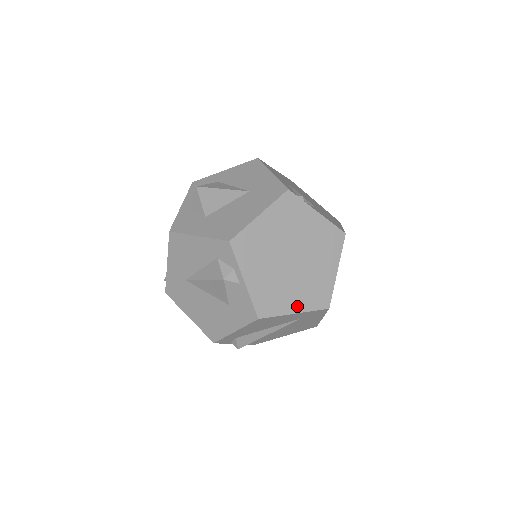
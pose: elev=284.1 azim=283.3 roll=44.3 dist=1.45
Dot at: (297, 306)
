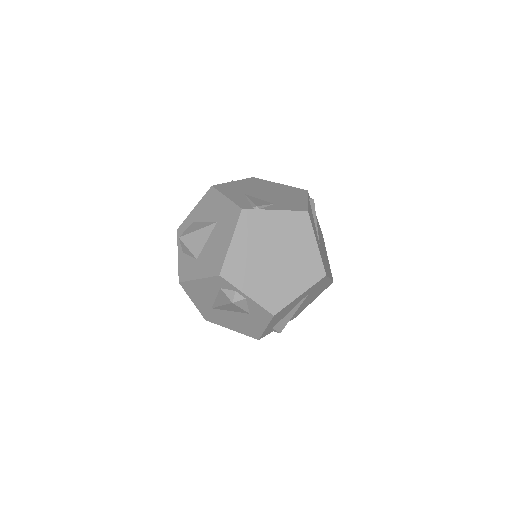
Dot at: (299, 289)
